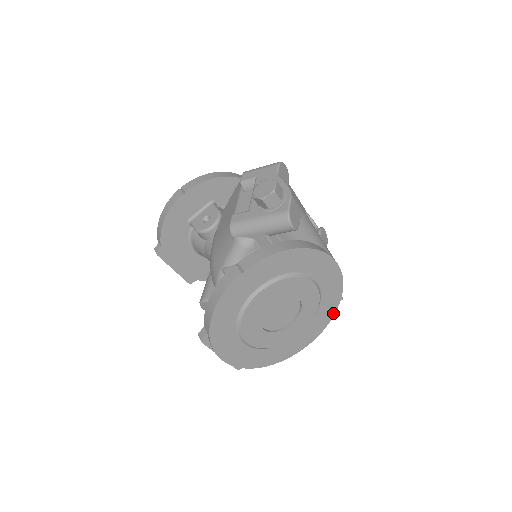
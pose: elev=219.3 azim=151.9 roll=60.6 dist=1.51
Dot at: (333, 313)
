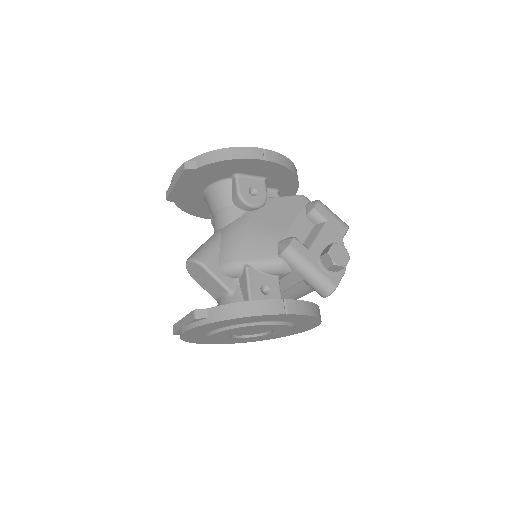
Dot at: (261, 340)
